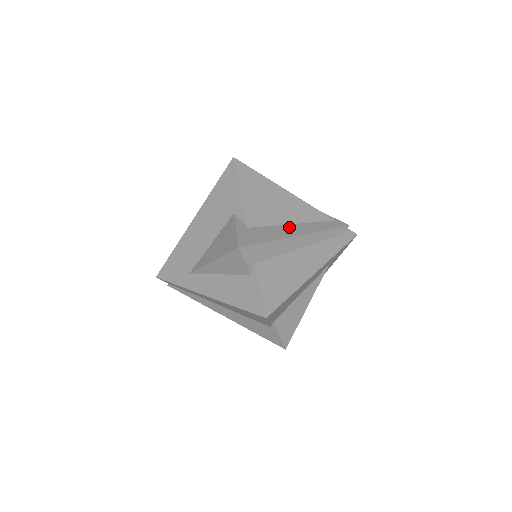
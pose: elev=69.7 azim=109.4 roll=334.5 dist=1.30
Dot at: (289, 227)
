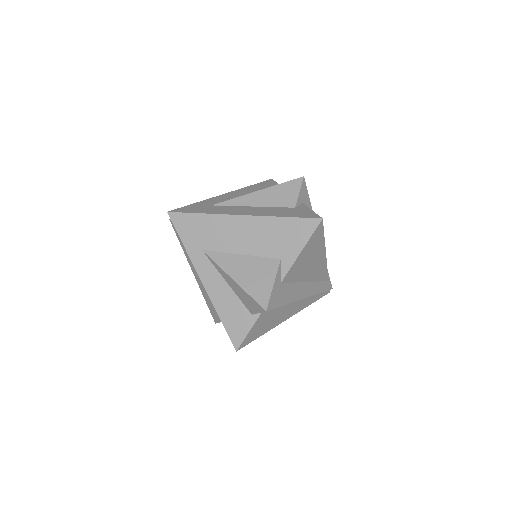
Dot at: (303, 286)
